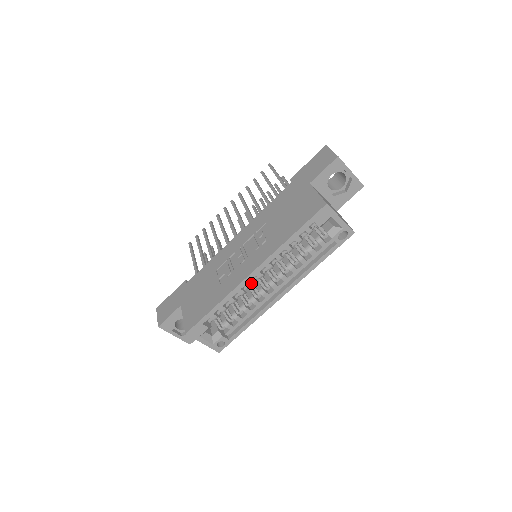
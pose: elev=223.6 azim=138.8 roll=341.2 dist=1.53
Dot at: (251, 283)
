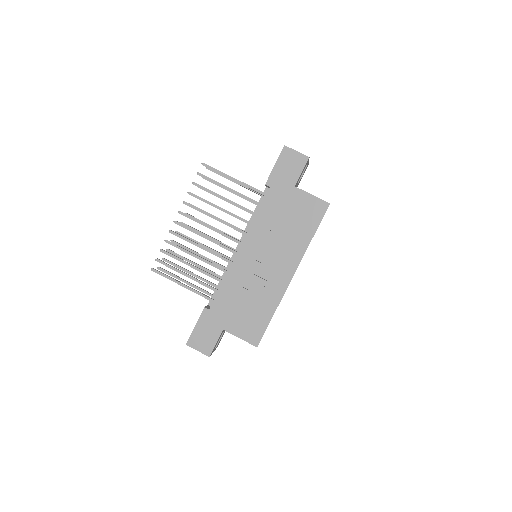
Dot at: occluded
